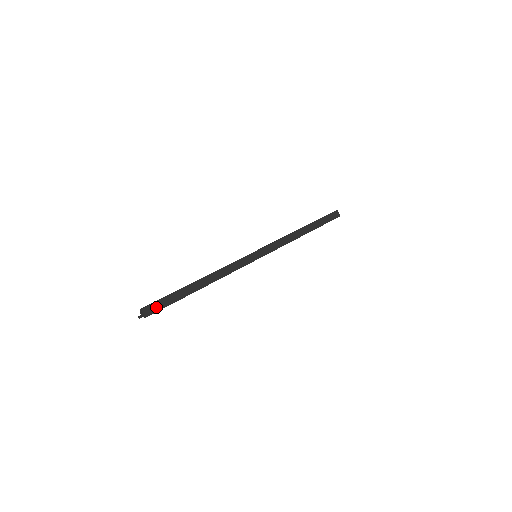
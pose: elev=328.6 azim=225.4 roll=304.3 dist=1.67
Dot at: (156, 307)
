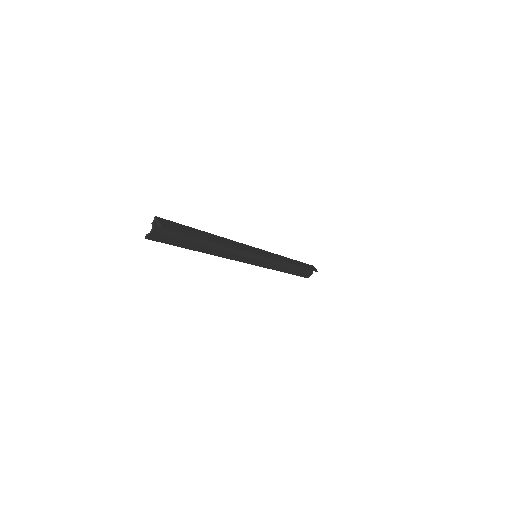
Dot at: (171, 225)
